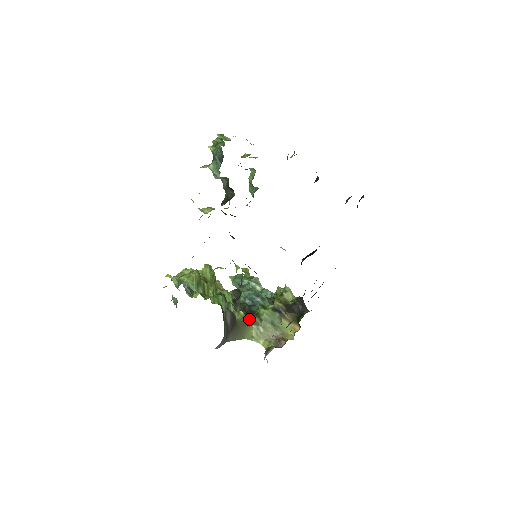
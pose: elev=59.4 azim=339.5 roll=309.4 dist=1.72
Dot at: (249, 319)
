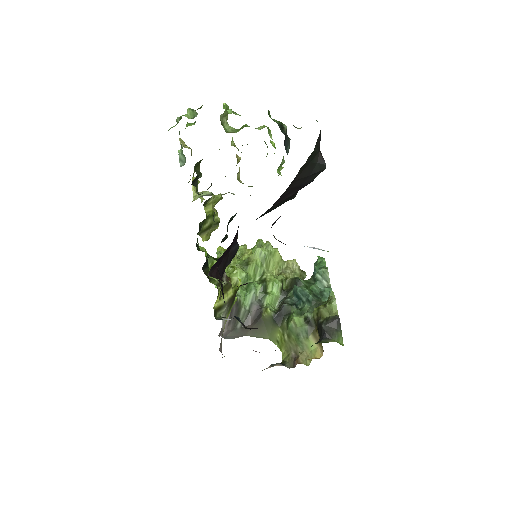
Dot at: (278, 320)
